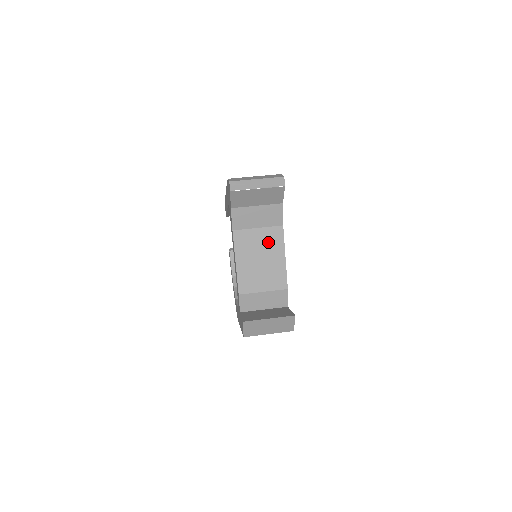
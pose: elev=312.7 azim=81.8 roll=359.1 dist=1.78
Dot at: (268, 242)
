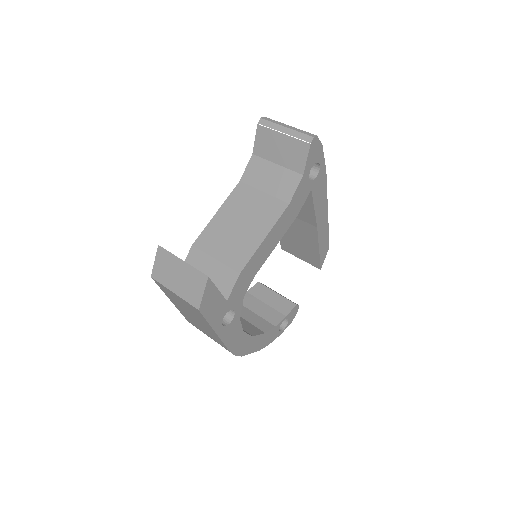
Dot at: (262, 211)
